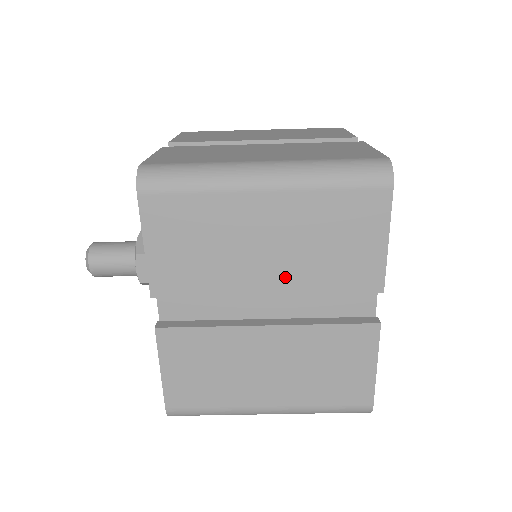
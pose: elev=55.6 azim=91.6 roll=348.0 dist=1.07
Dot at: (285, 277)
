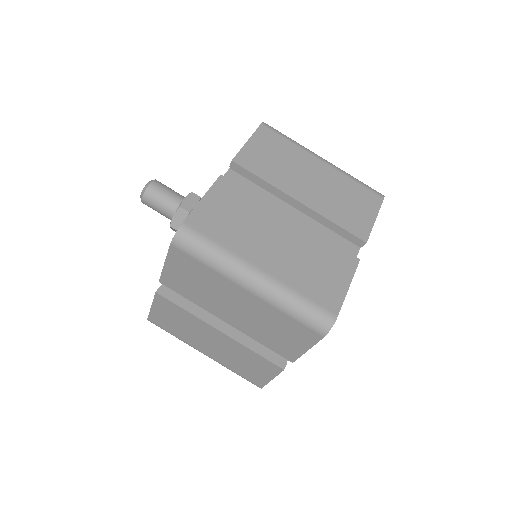
Dot at: (314, 200)
